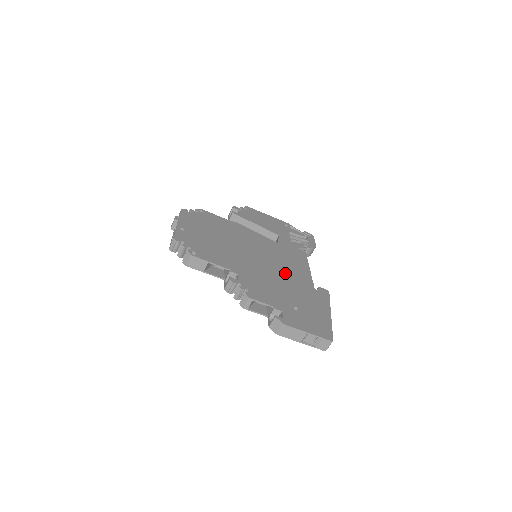
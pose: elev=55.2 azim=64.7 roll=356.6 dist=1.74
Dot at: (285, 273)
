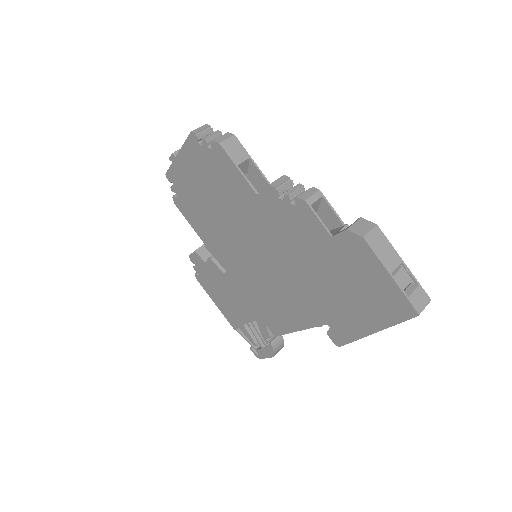
Dot at: occluded
